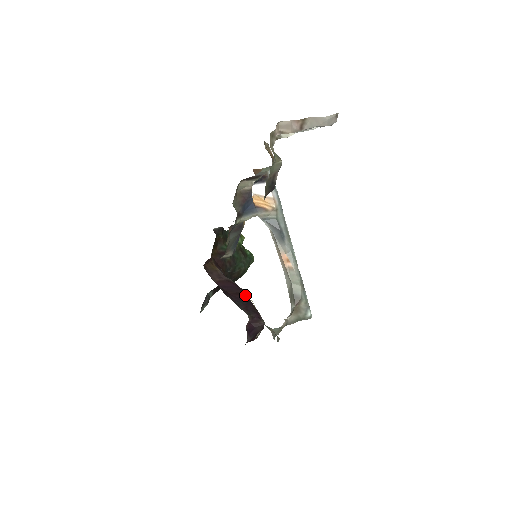
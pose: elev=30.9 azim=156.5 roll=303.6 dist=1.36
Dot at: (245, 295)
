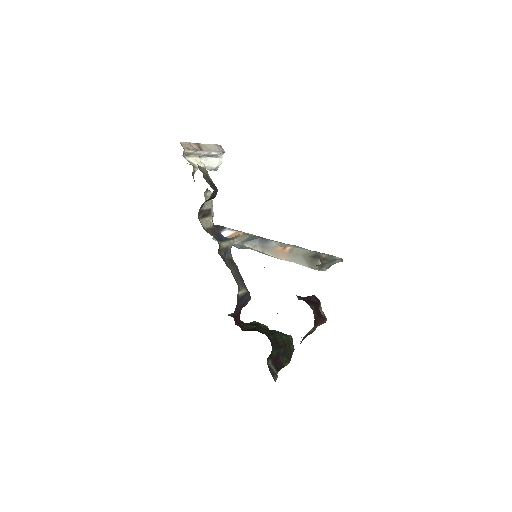
Dot at: occluded
